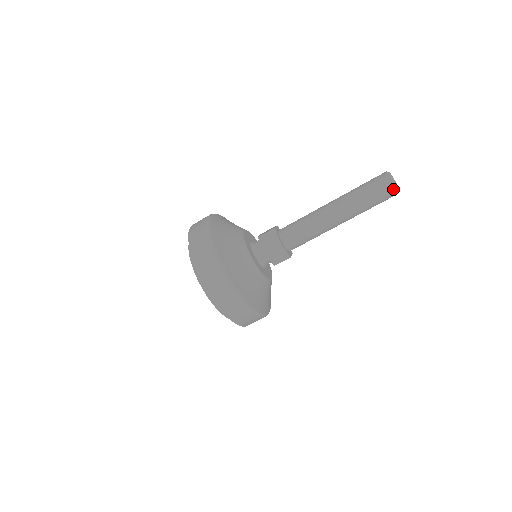
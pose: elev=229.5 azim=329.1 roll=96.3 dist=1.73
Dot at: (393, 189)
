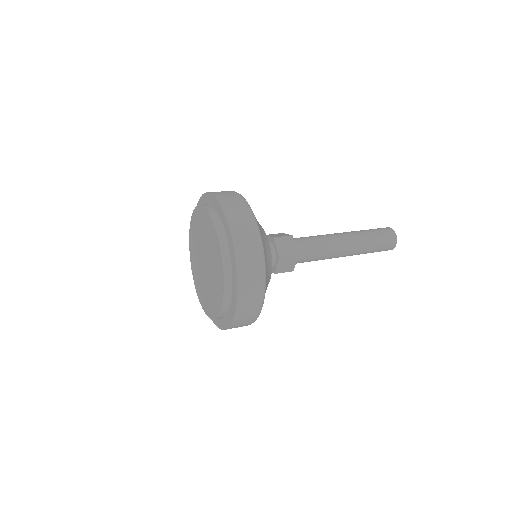
Dot at: (394, 245)
